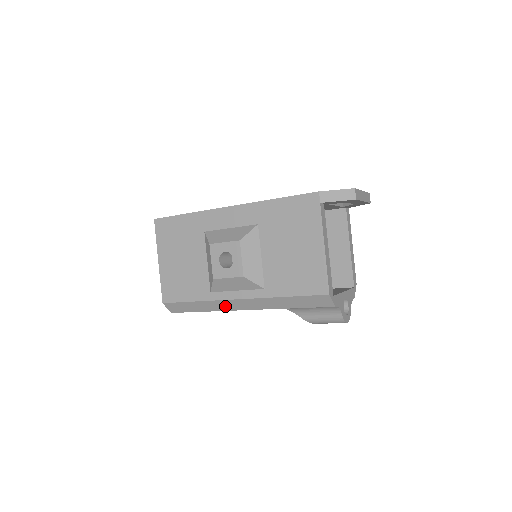
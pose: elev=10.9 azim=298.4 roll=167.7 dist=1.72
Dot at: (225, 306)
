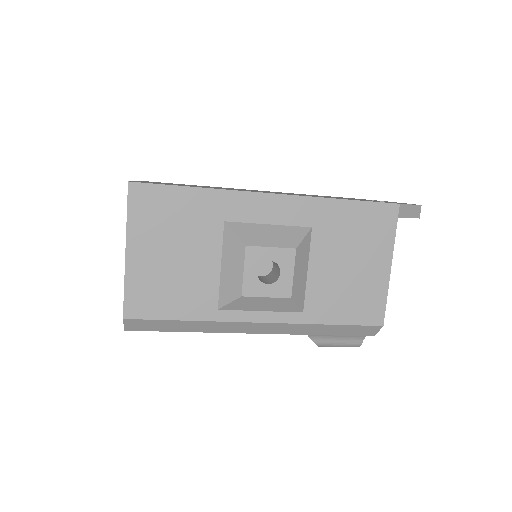
Dot at: (231, 328)
